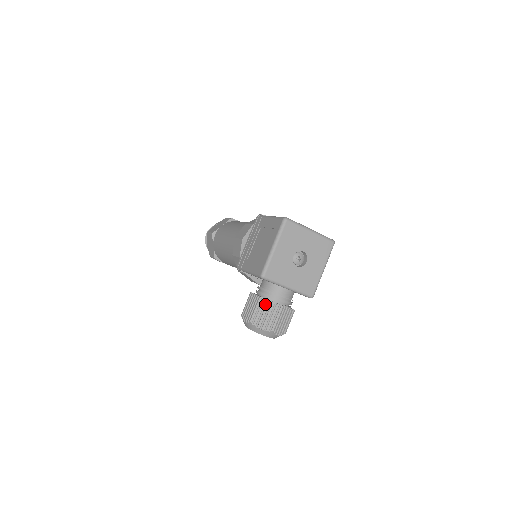
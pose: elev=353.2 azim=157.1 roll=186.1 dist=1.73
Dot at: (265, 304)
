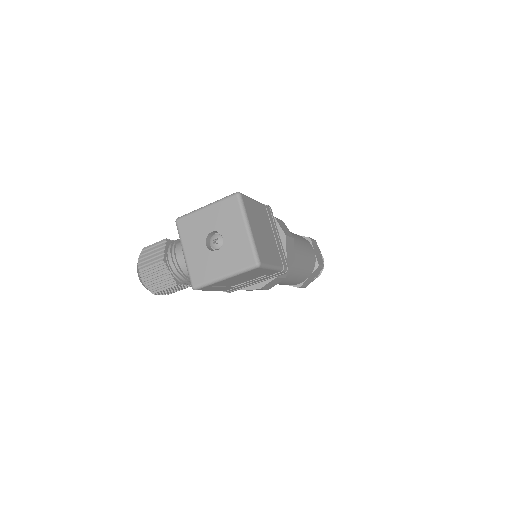
Dot at: (161, 247)
